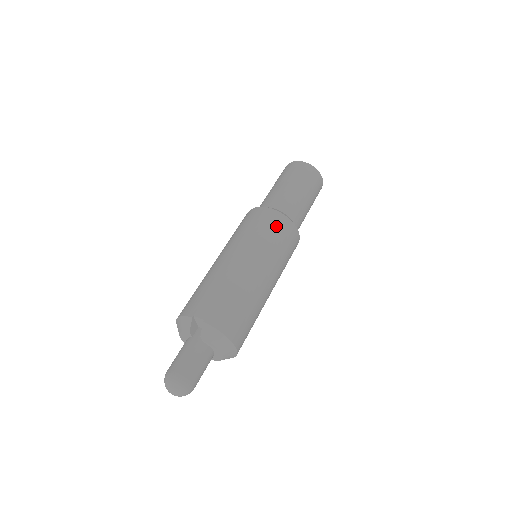
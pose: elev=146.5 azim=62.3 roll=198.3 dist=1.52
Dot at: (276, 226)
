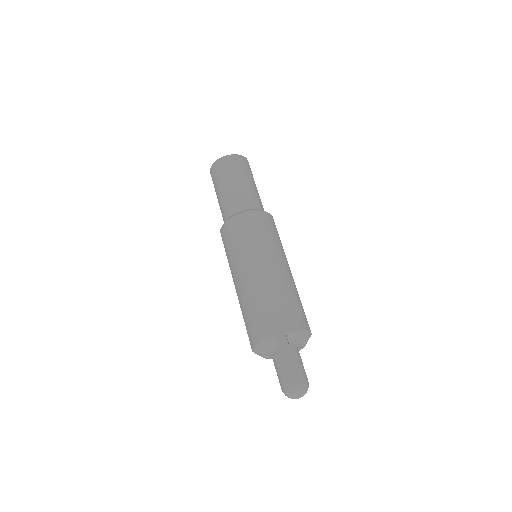
Dot at: (262, 224)
